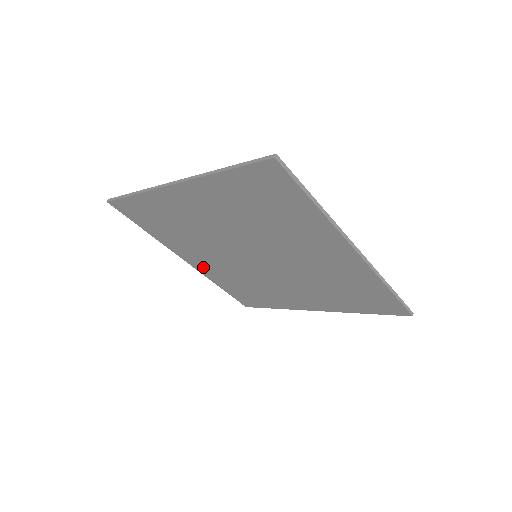
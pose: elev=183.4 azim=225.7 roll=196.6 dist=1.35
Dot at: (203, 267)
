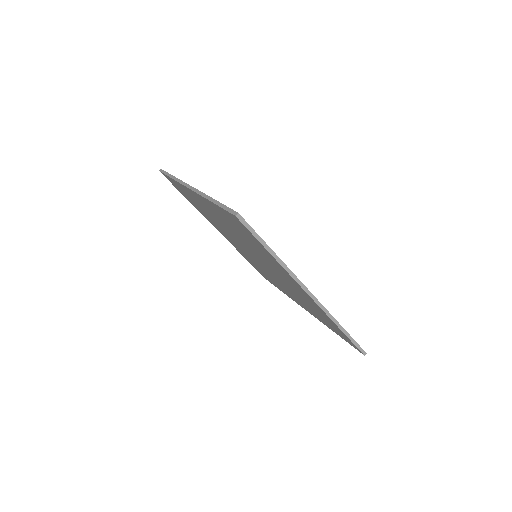
Dot at: (229, 240)
